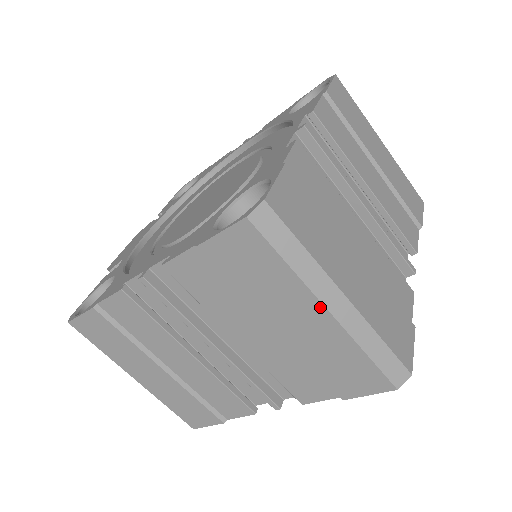
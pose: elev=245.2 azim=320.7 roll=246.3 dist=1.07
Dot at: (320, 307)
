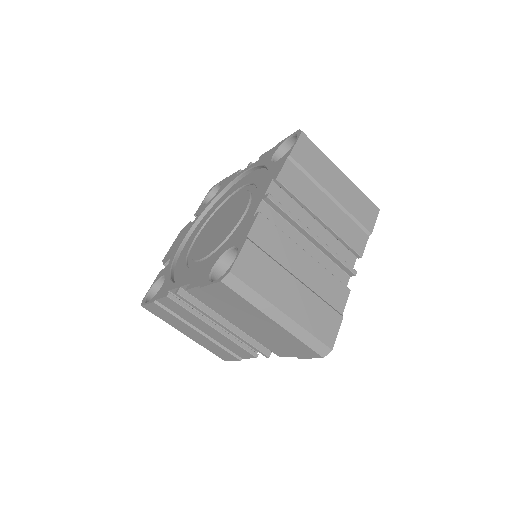
Dot at: (270, 320)
